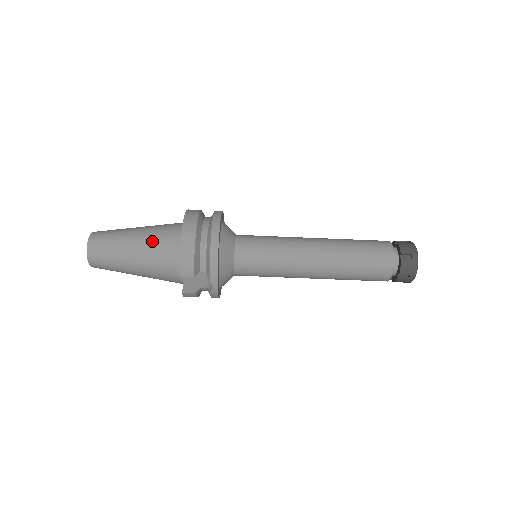
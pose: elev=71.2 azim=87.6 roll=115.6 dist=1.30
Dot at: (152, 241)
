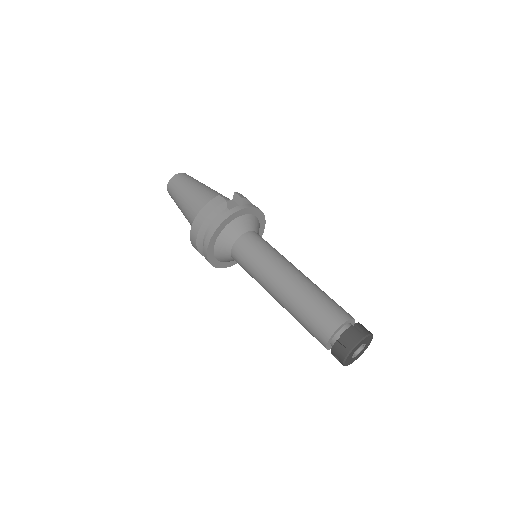
Dot at: occluded
